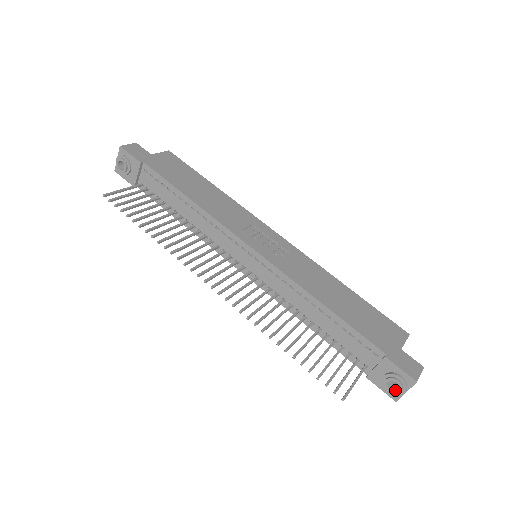
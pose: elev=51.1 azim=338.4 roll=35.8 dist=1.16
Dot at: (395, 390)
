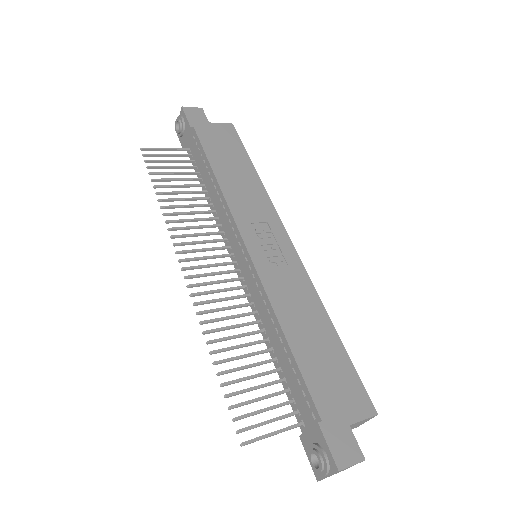
Dot at: (316, 467)
